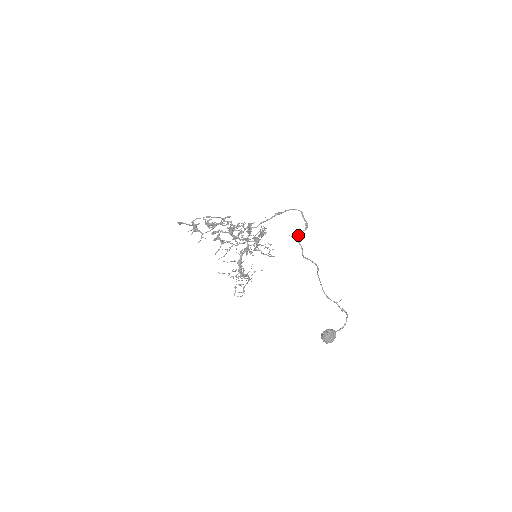
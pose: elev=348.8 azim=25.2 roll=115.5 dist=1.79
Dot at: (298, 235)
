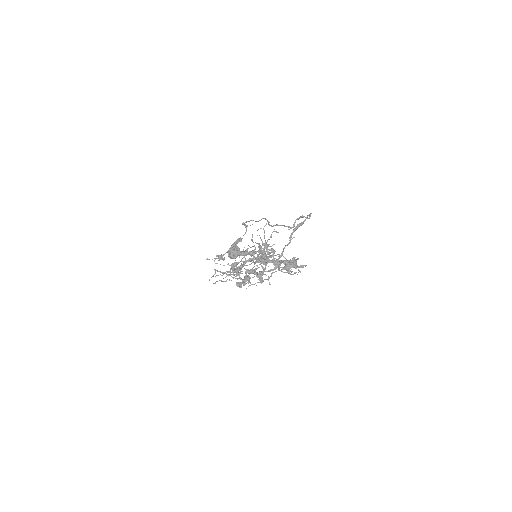
Dot at: occluded
